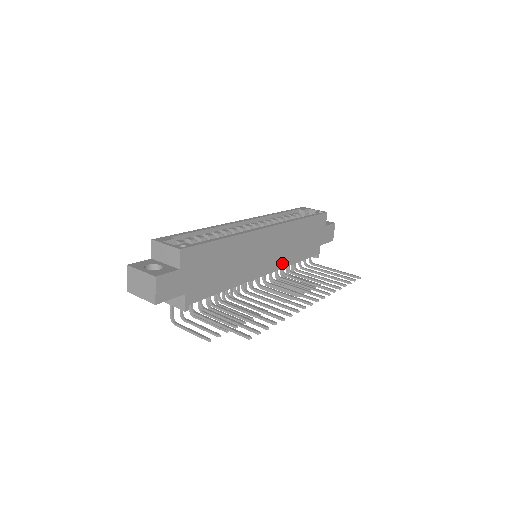
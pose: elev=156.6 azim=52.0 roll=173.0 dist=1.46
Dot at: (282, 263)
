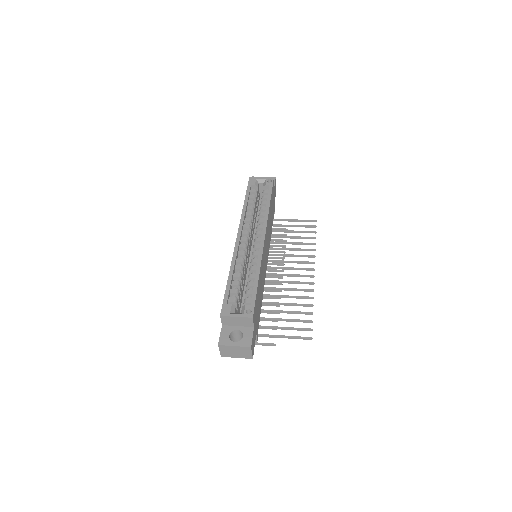
Dot at: (269, 245)
